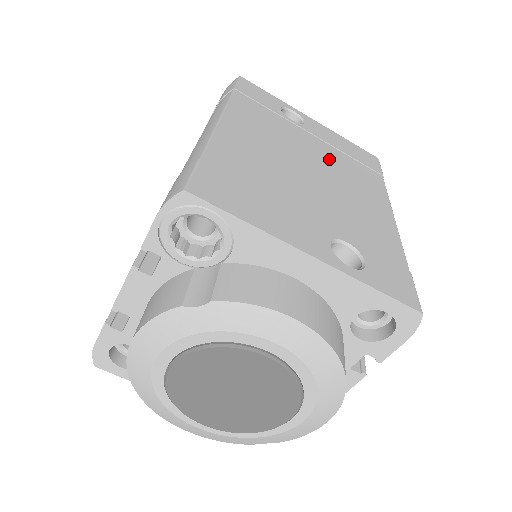
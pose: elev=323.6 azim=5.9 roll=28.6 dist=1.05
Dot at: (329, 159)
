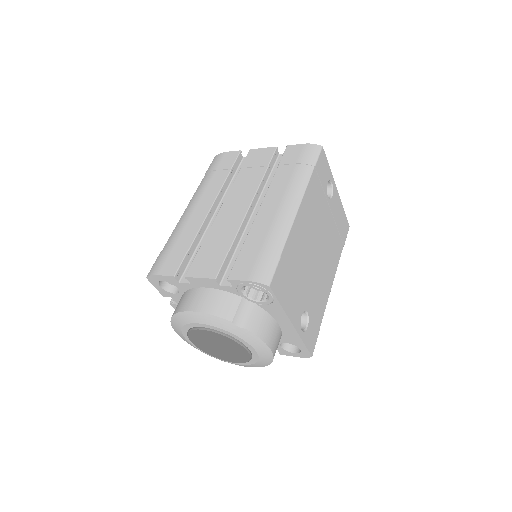
Dot at: (328, 236)
